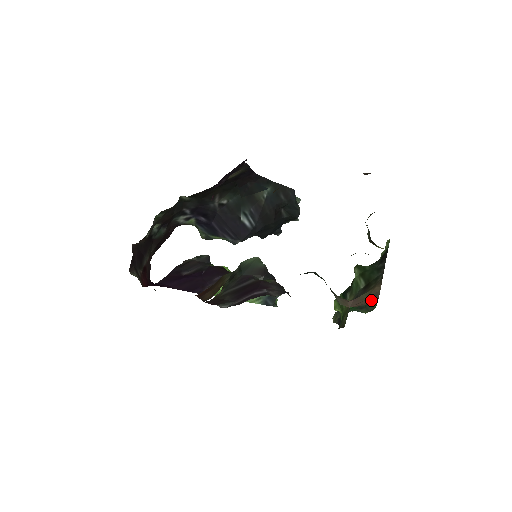
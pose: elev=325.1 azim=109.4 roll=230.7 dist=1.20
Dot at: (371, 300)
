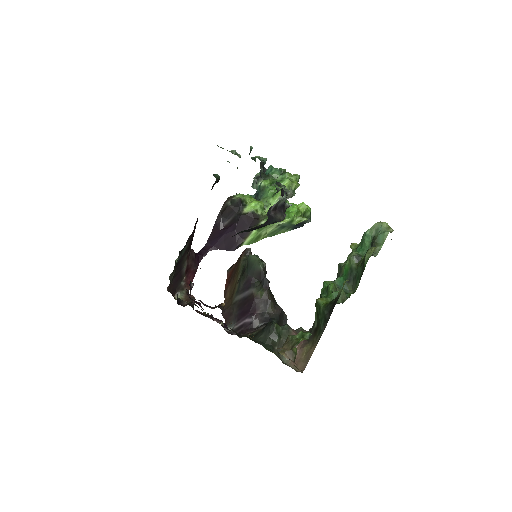
Dot at: (301, 367)
